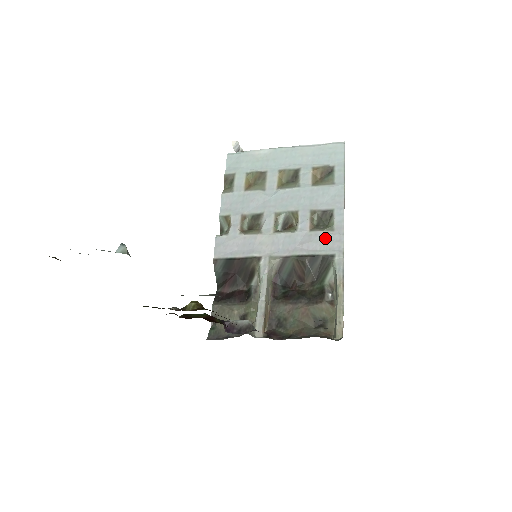
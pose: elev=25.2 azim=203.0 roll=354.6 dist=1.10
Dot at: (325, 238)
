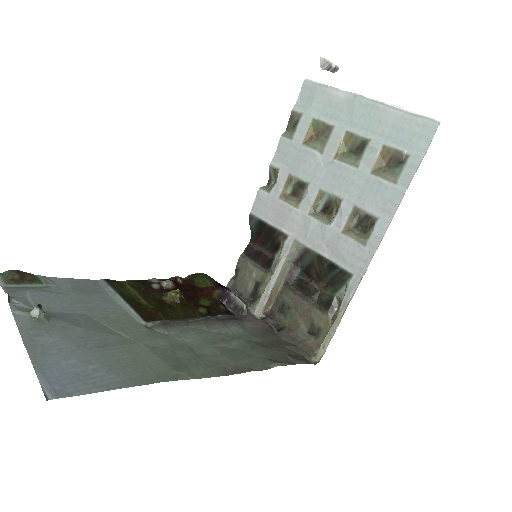
Dot at: (352, 250)
